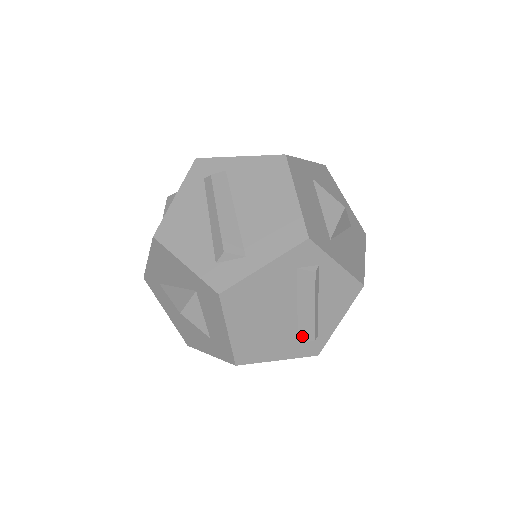
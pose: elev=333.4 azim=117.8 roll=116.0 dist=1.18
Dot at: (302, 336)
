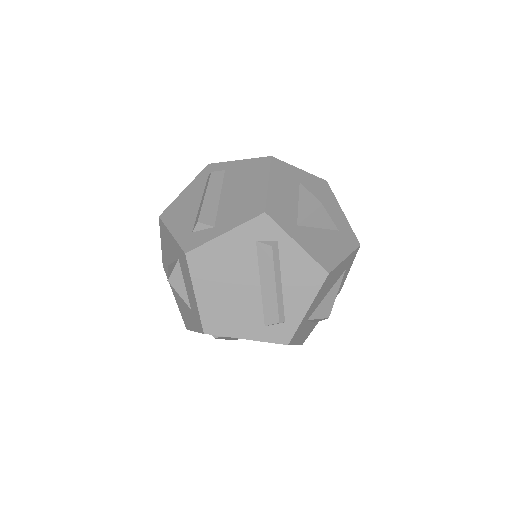
Dot at: (268, 316)
